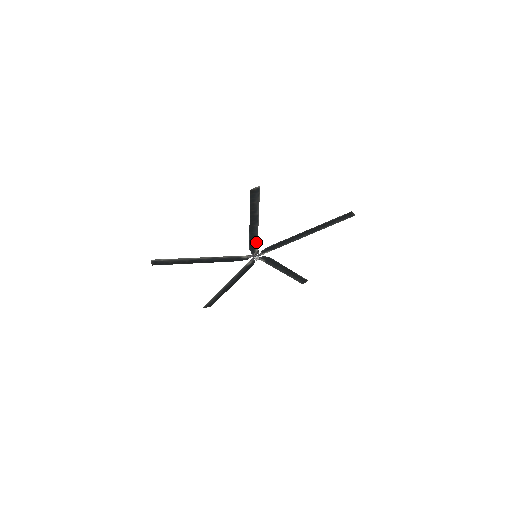
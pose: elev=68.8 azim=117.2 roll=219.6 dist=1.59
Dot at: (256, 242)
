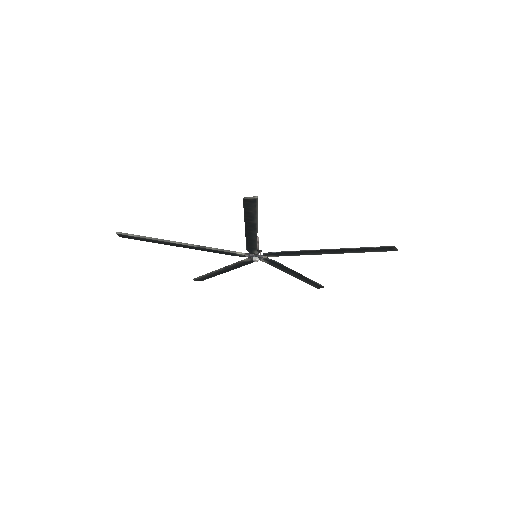
Dot at: (255, 245)
